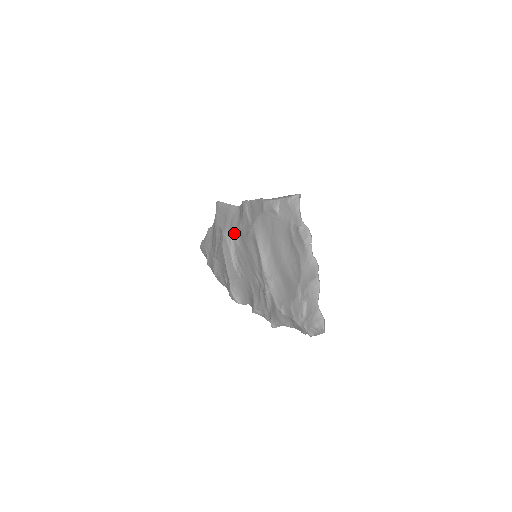
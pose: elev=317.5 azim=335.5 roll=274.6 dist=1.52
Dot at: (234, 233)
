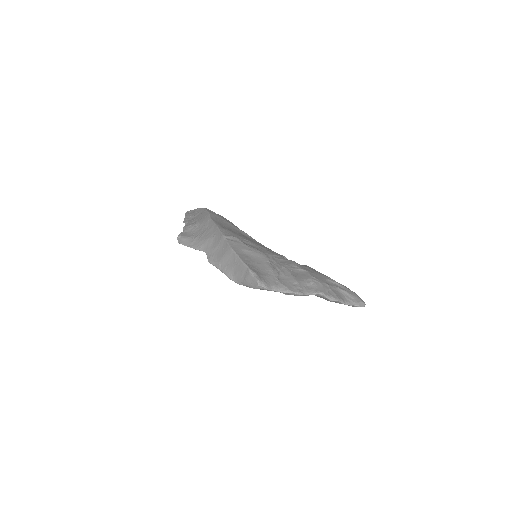
Dot at: occluded
